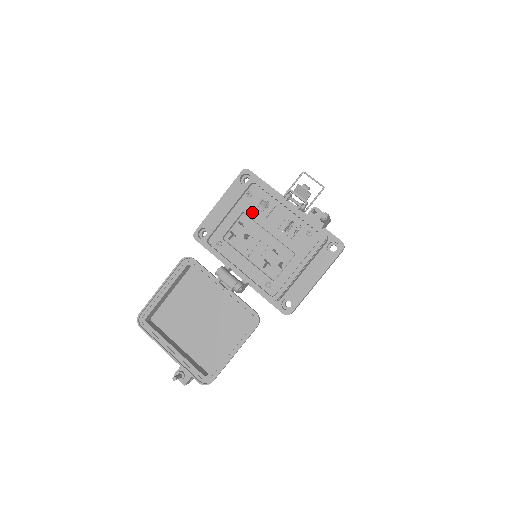
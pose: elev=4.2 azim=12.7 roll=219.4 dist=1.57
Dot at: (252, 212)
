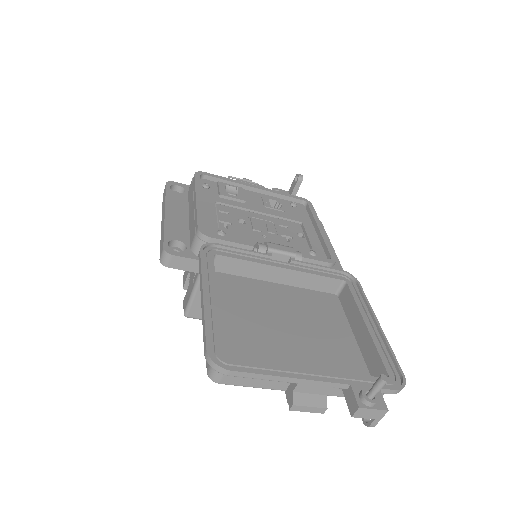
Dot at: (225, 199)
